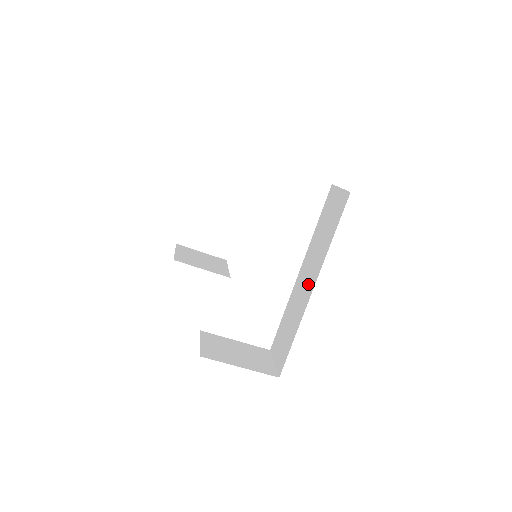
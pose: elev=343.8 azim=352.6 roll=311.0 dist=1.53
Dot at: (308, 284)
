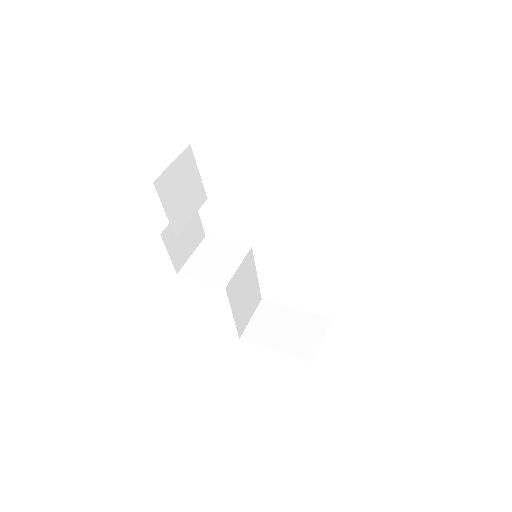
Dot at: occluded
